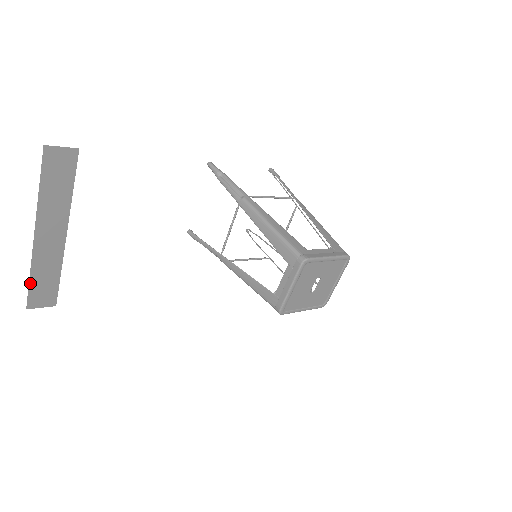
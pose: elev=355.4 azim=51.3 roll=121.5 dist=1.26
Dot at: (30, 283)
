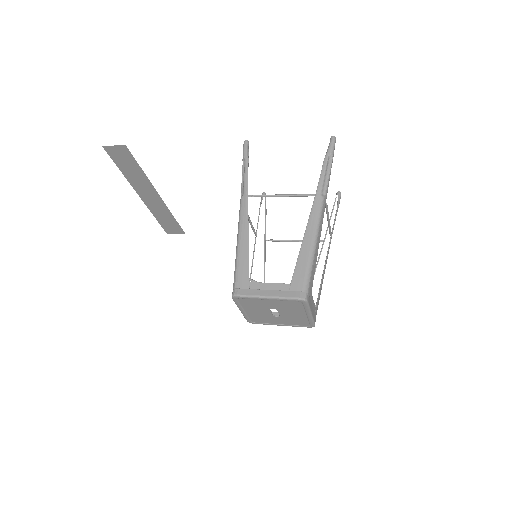
Dot at: (158, 220)
